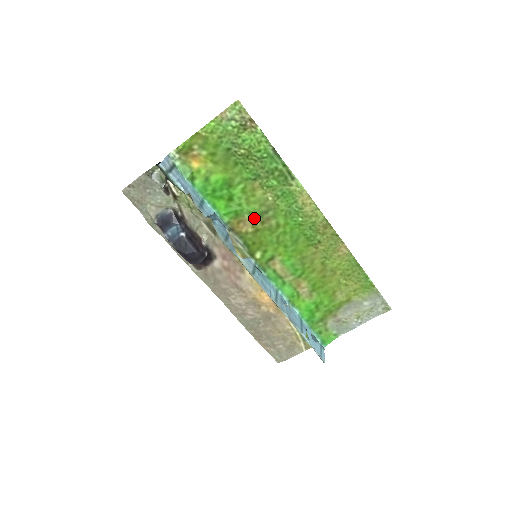
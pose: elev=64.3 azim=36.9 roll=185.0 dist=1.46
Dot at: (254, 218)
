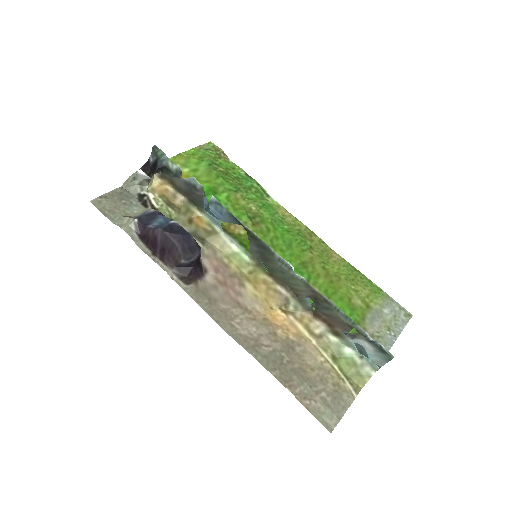
Dot at: (244, 221)
